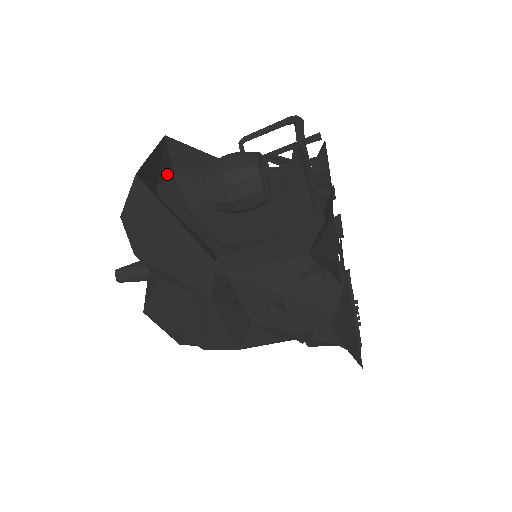
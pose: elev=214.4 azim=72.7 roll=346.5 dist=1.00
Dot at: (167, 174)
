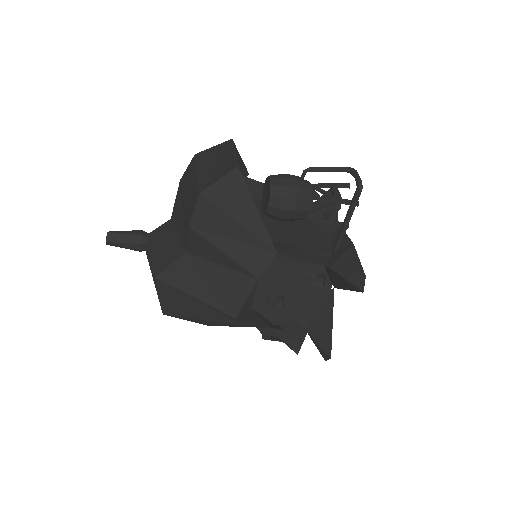
Dot at: occluded
